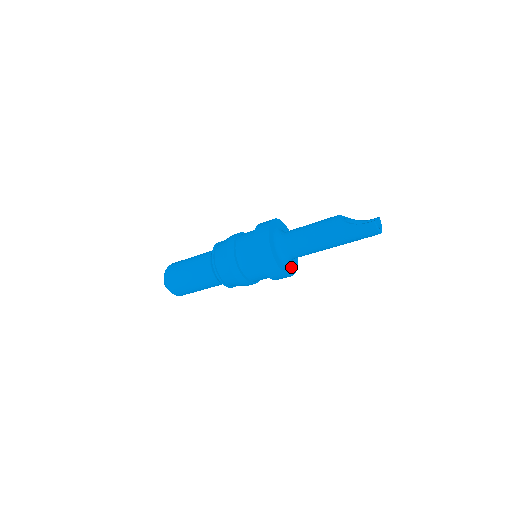
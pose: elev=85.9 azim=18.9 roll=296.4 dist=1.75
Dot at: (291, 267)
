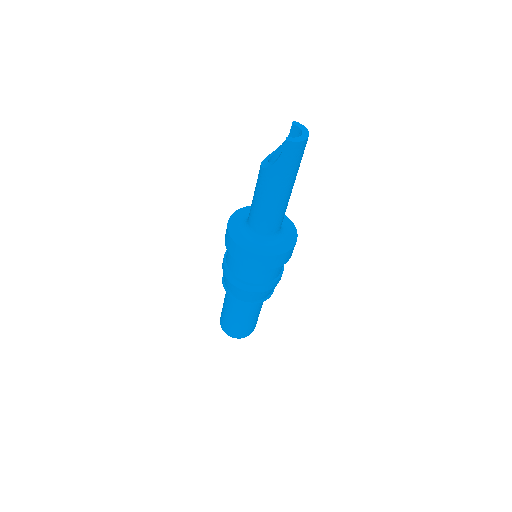
Dot at: (287, 236)
